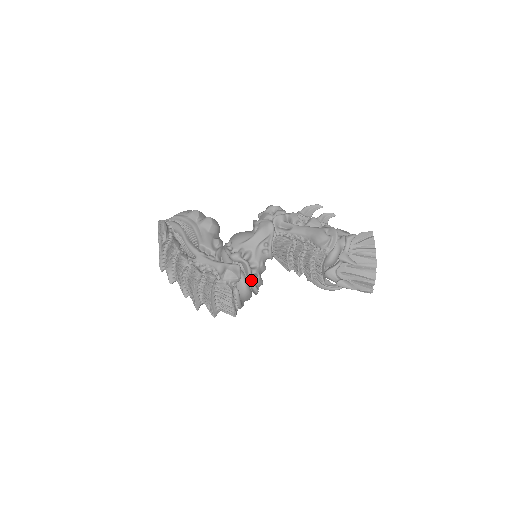
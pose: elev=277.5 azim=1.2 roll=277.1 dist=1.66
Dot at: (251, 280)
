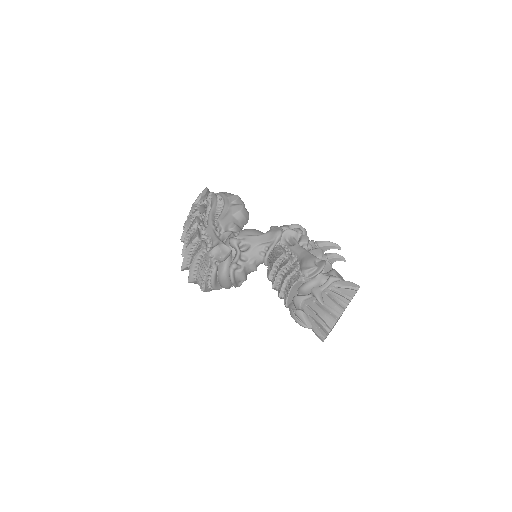
Dot at: (231, 266)
